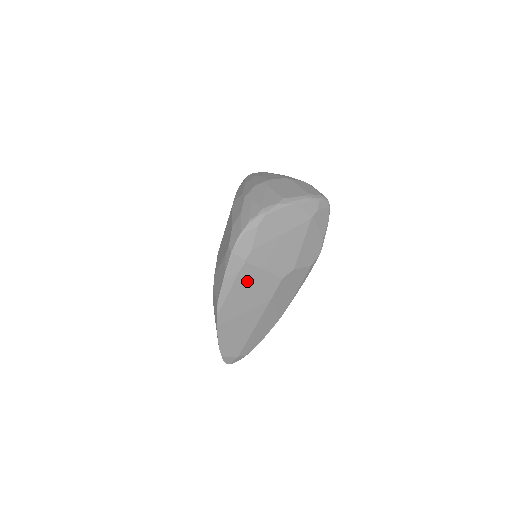
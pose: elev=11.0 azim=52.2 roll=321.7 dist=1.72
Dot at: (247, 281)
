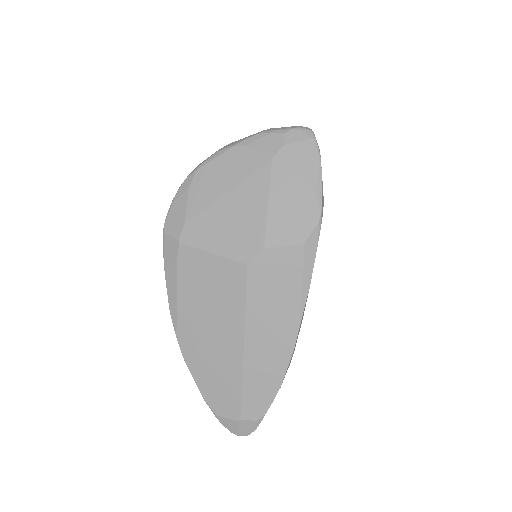
Dot at: (195, 275)
